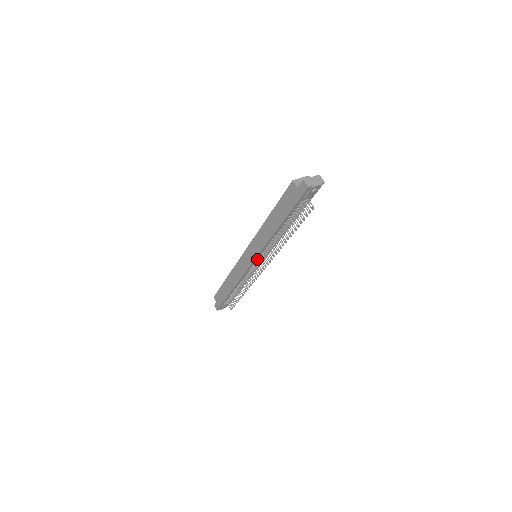
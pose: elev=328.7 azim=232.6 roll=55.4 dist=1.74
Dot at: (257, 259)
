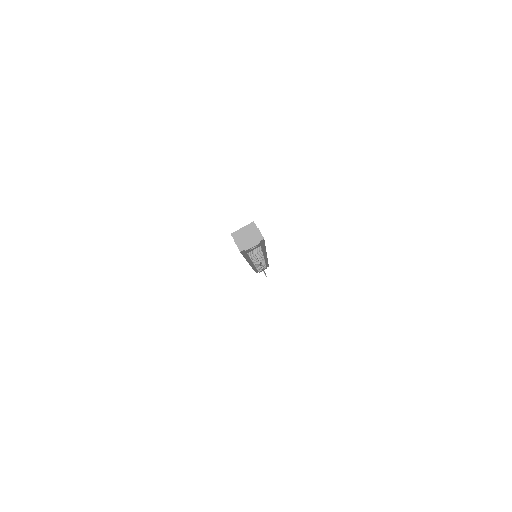
Dot at: occluded
